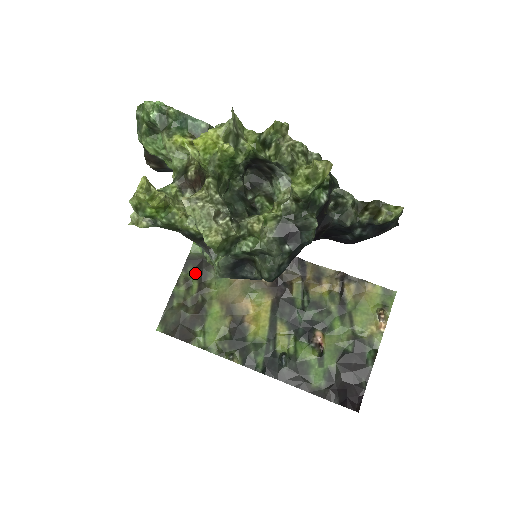
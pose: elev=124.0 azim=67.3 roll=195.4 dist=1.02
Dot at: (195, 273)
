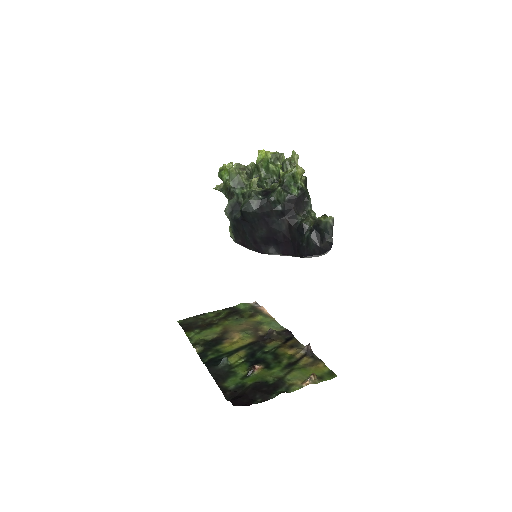
Dot at: (227, 313)
